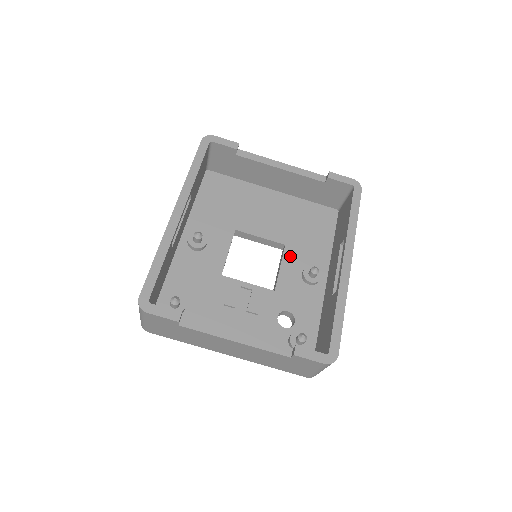
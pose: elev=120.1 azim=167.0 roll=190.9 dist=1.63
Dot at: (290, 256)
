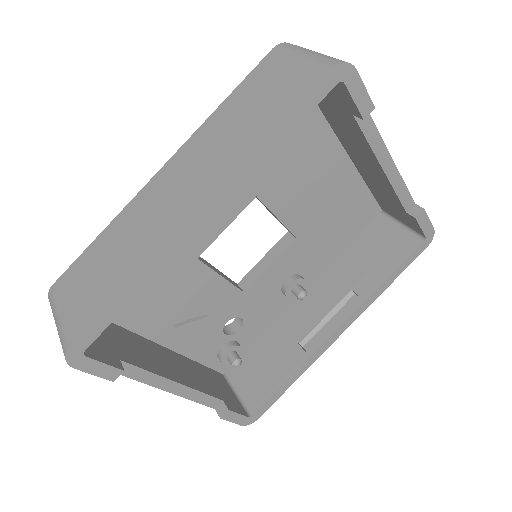
Dot at: (291, 255)
